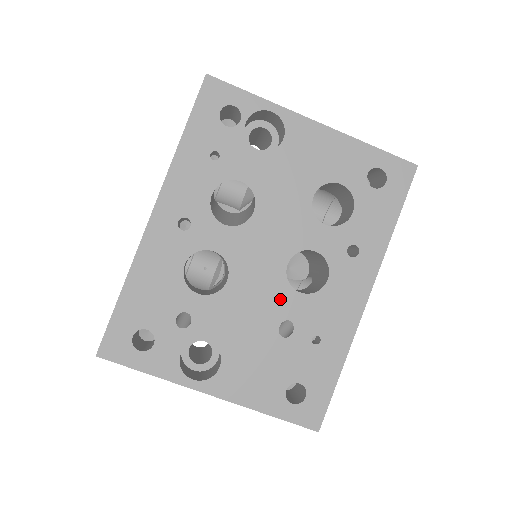
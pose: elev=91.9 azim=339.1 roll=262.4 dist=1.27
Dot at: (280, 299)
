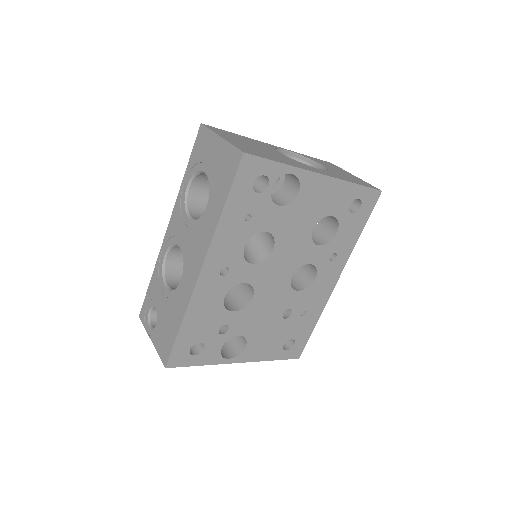
Dot at: (285, 298)
